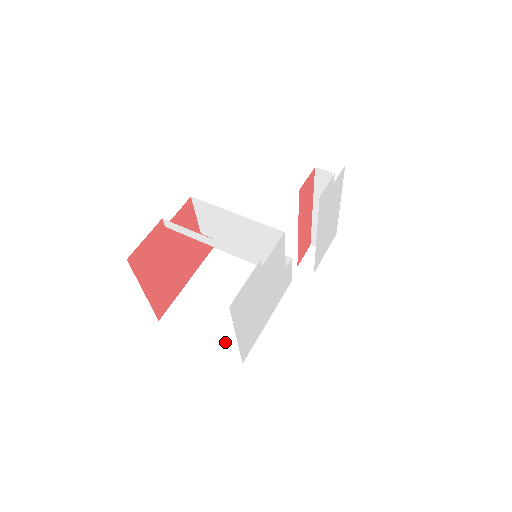
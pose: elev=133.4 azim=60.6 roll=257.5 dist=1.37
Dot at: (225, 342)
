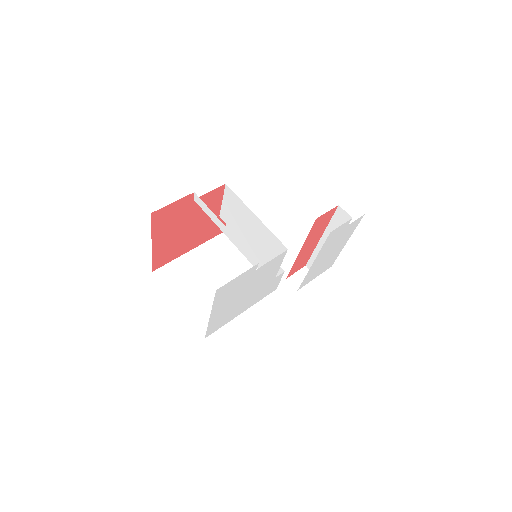
Dot at: (198, 314)
